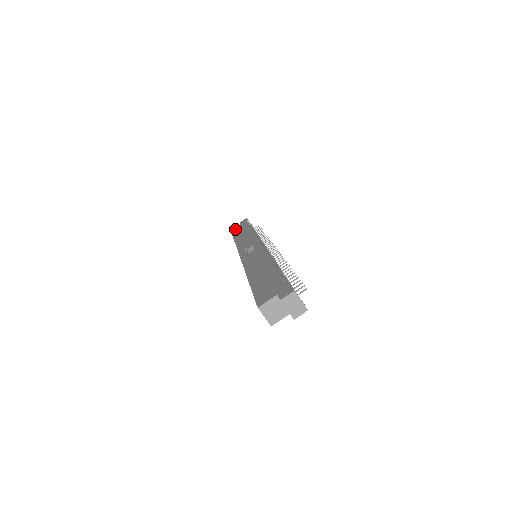
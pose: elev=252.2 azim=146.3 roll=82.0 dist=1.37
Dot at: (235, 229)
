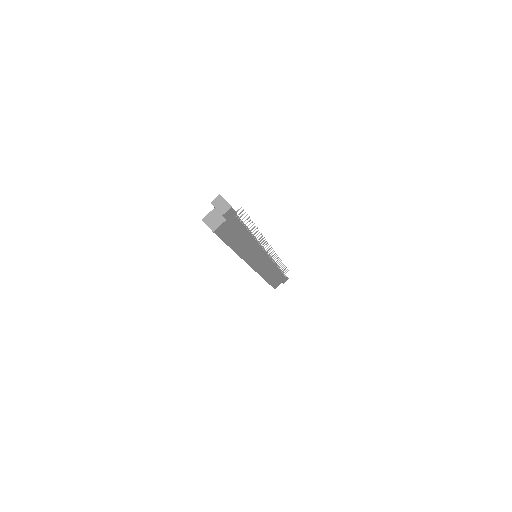
Dot at: occluded
